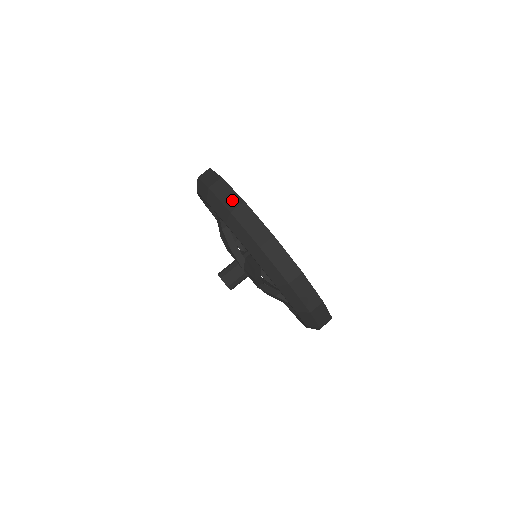
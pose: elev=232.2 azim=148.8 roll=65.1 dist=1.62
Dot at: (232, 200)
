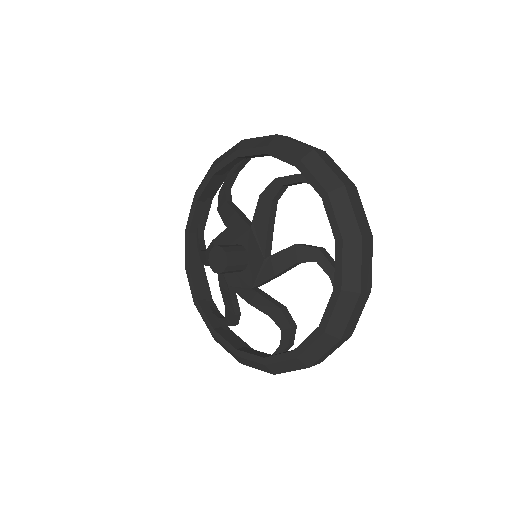
Dot at: (343, 176)
